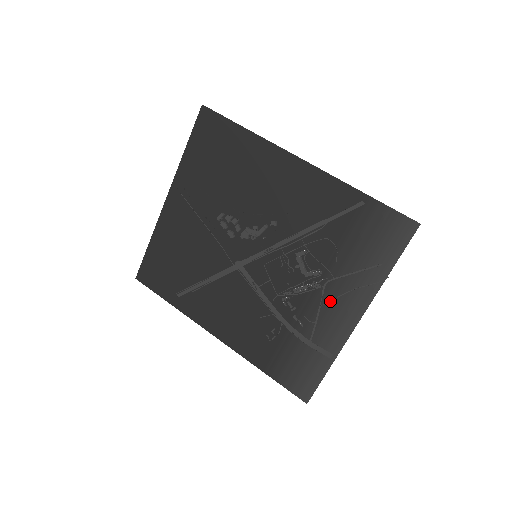
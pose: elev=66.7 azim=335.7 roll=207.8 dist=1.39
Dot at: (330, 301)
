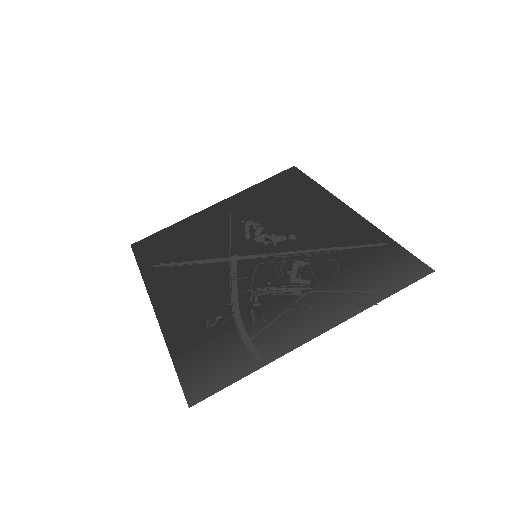
Dot at: (301, 308)
